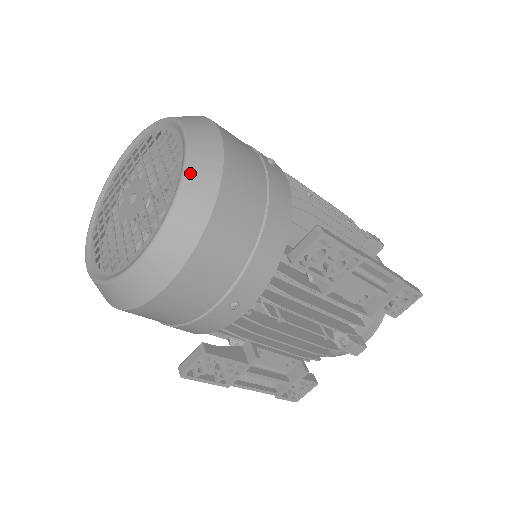
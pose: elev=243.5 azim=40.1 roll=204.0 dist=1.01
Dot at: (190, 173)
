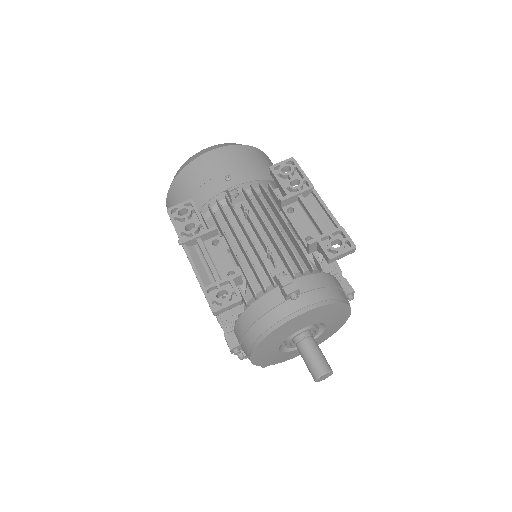
Dot at: occluded
